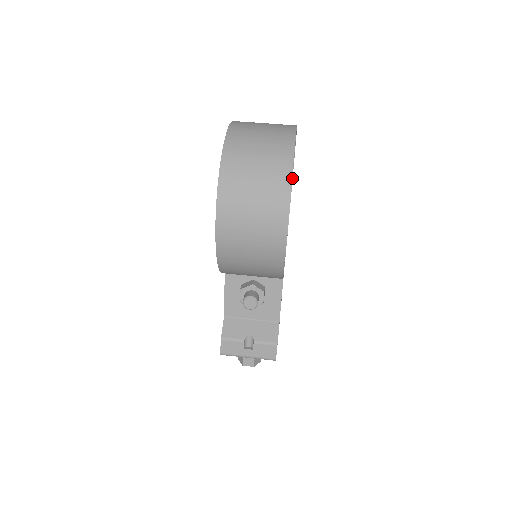
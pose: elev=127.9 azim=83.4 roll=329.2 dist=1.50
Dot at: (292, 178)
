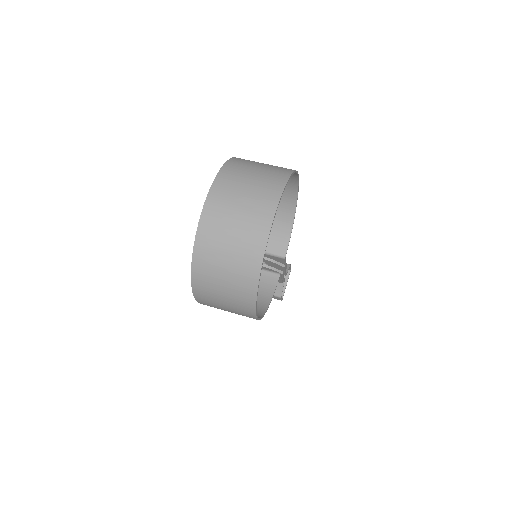
Dot at: (297, 176)
